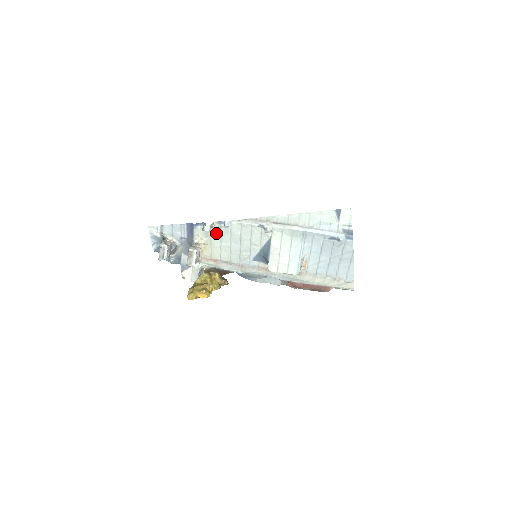
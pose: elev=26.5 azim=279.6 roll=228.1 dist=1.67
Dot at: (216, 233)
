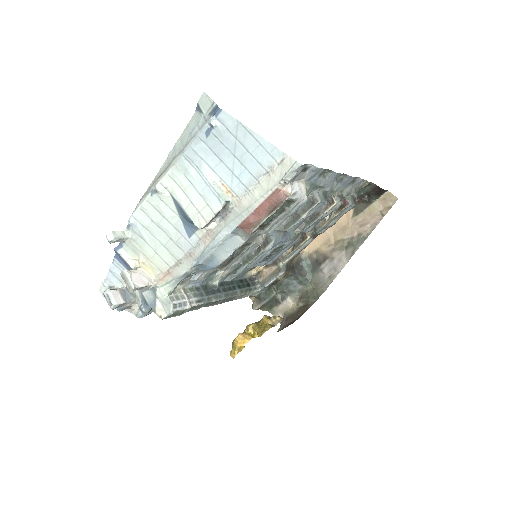
Dot at: (139, 242)
